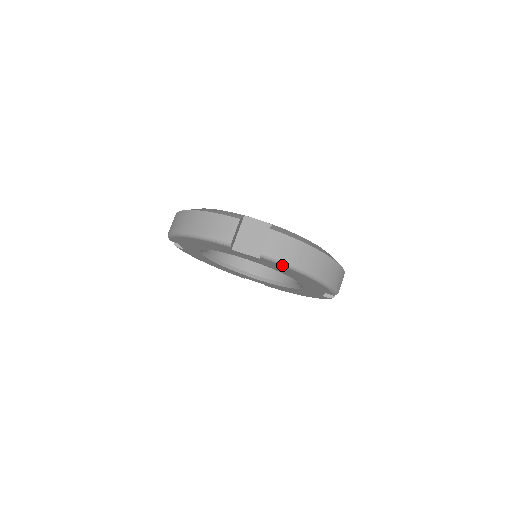
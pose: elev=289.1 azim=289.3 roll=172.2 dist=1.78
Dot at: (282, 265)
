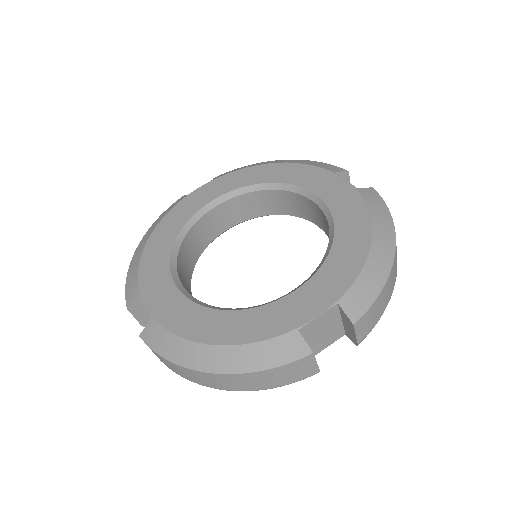
Dot at: occluded
